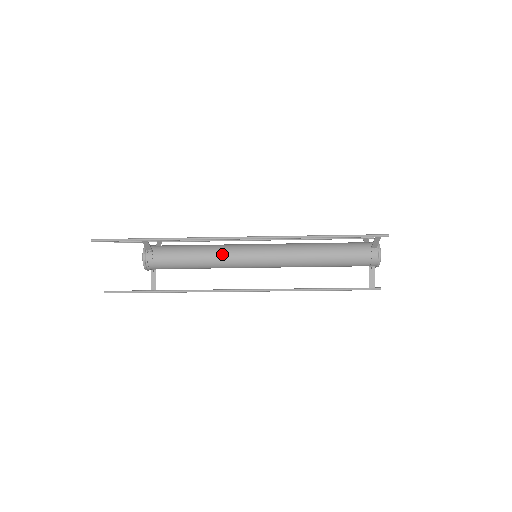
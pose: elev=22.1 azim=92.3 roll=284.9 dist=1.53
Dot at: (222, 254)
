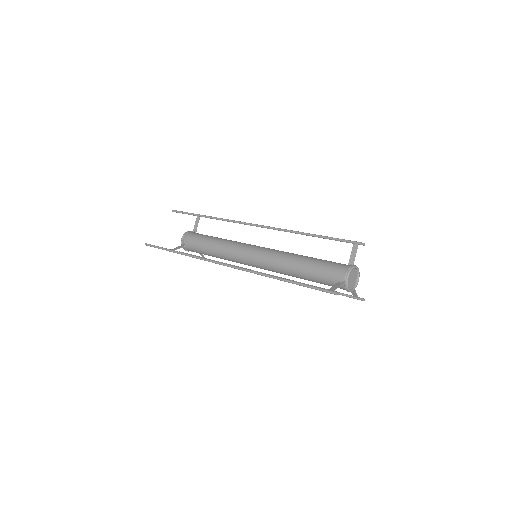
Dot at: (228, 258)
